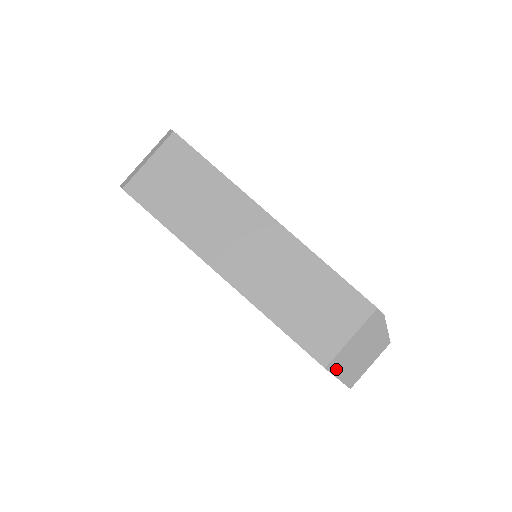
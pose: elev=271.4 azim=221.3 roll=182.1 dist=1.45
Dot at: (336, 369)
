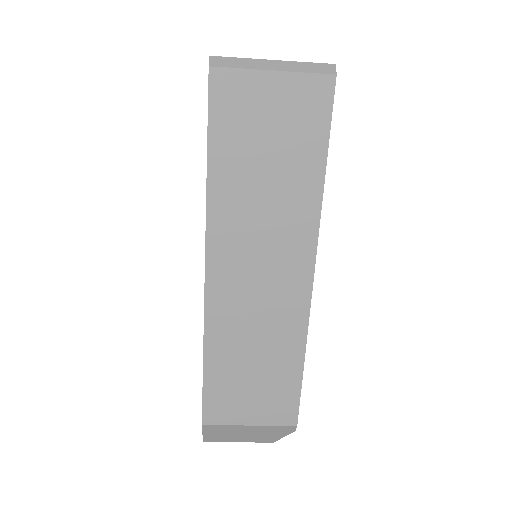
Dot at: (210, 429)
